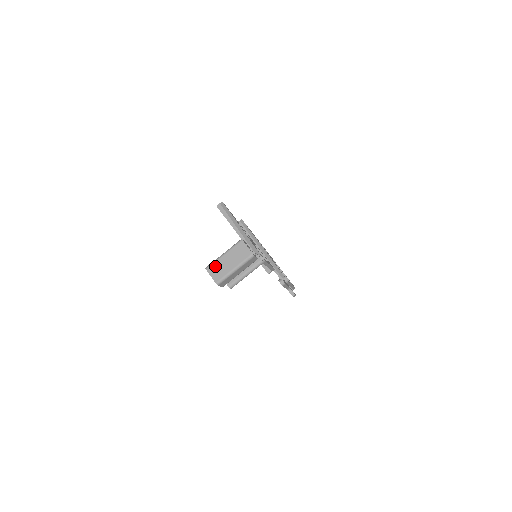
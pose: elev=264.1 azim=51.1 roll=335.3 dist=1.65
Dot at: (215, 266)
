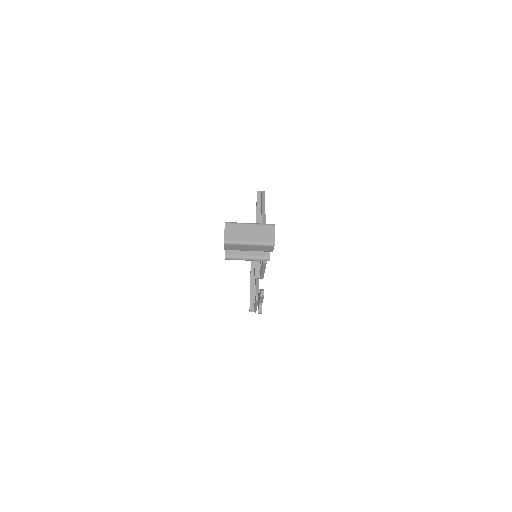
Dot at: (235, 227)
